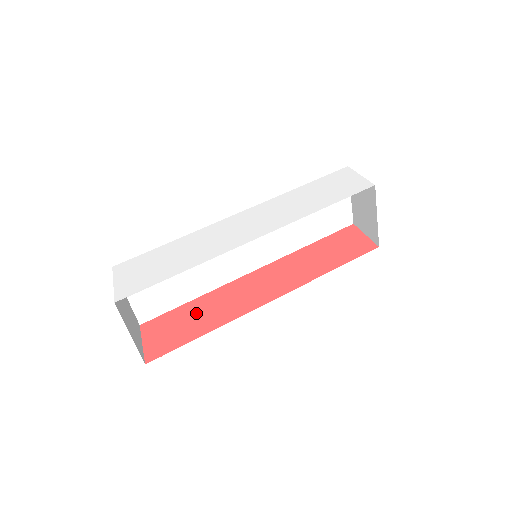
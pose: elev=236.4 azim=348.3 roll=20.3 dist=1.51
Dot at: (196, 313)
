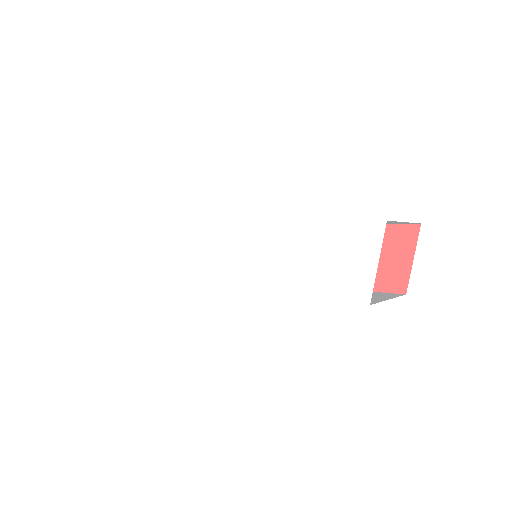
Dot at: occluded
